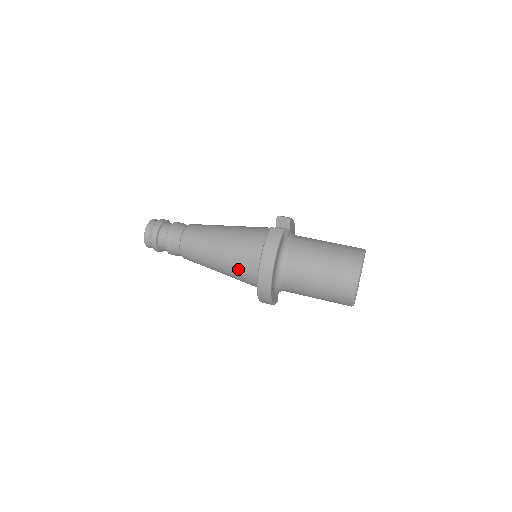
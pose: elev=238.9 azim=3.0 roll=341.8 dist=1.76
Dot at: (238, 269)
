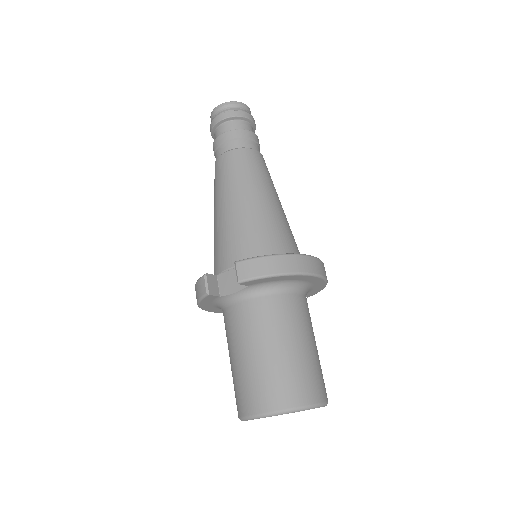
Dot at: occluded
